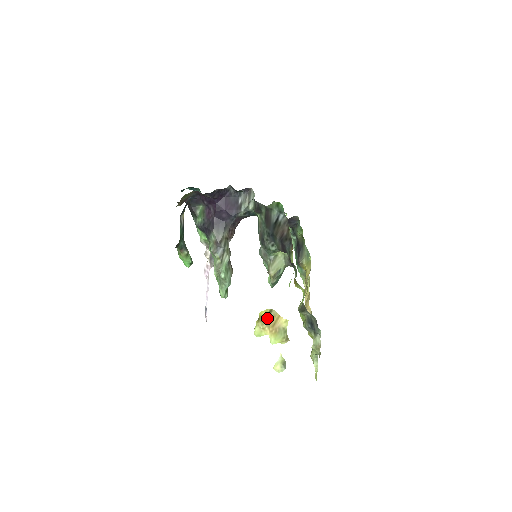
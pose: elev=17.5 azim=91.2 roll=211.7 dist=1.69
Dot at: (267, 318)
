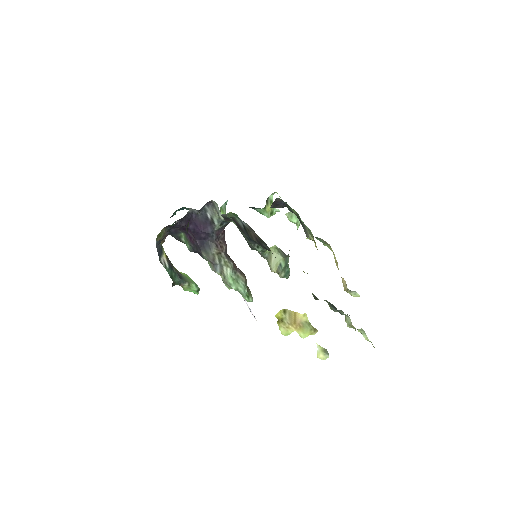
Dot at: (285, 318)
